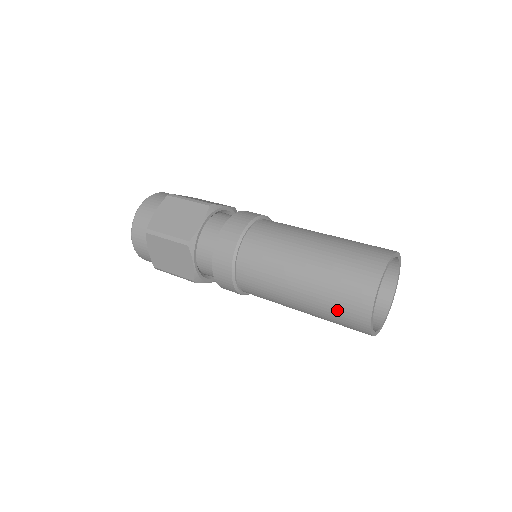
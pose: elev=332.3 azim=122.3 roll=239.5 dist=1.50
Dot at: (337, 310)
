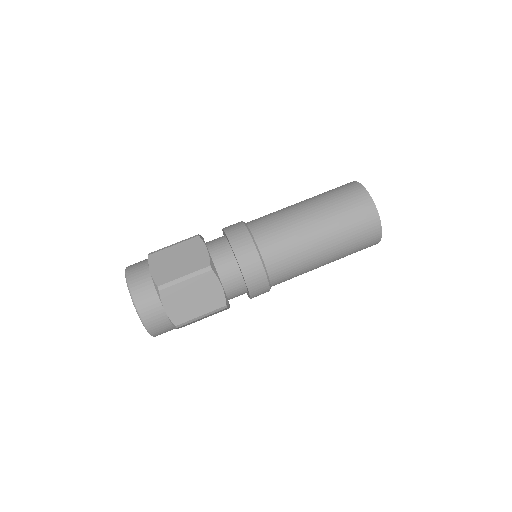
Dot at: (356, 232)
